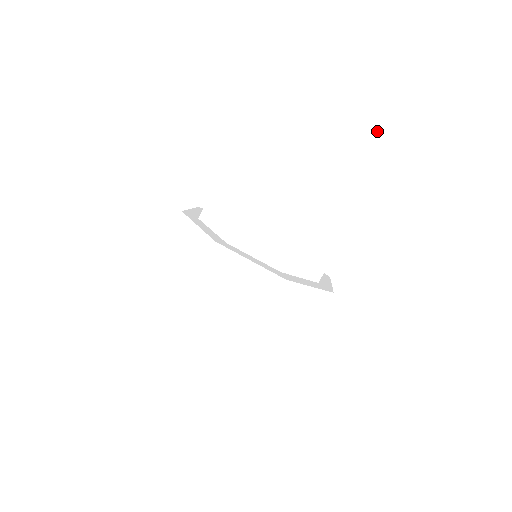
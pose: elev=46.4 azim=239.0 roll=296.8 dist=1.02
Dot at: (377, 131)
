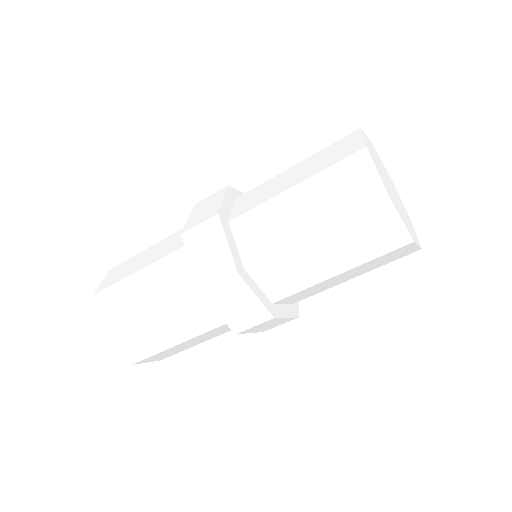
Dot at: (383, 223)
